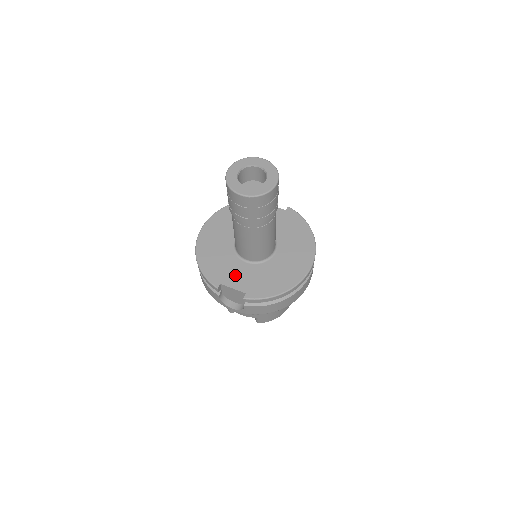
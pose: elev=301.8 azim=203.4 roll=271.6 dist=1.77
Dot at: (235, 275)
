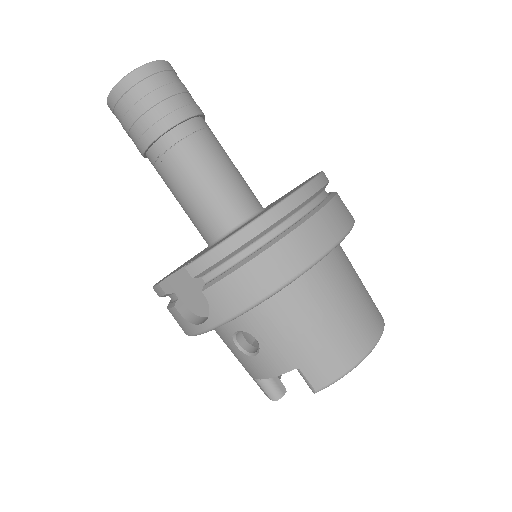
Dot at: (191, 260)
